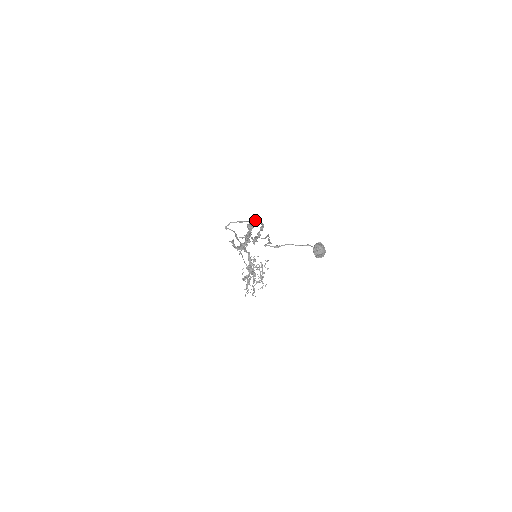
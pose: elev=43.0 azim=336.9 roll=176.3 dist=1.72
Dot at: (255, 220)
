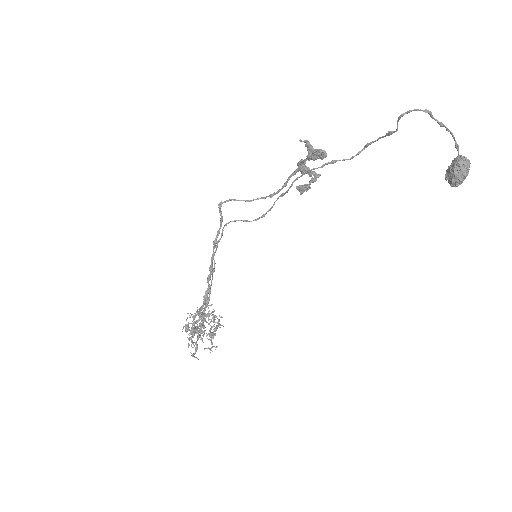
Dot at: (306, 166)
